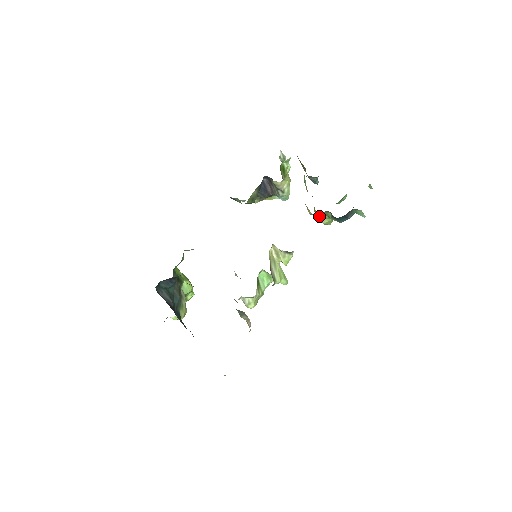
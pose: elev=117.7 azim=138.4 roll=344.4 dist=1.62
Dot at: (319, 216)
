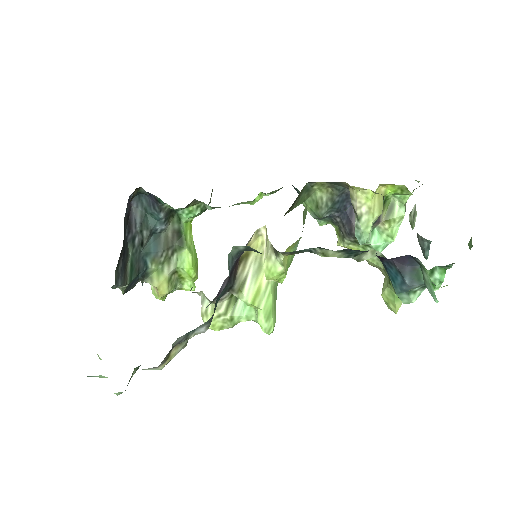
Dot at: (384, 281)
